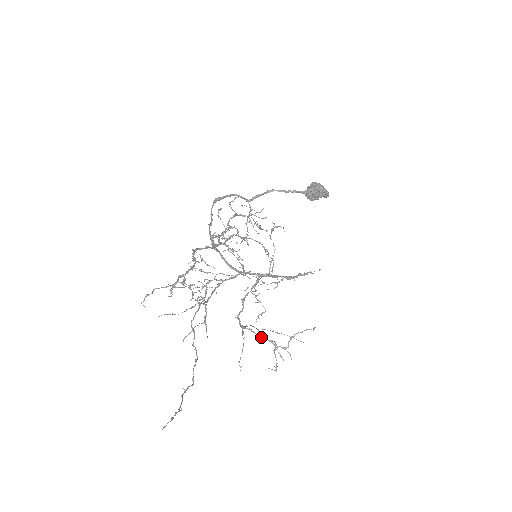
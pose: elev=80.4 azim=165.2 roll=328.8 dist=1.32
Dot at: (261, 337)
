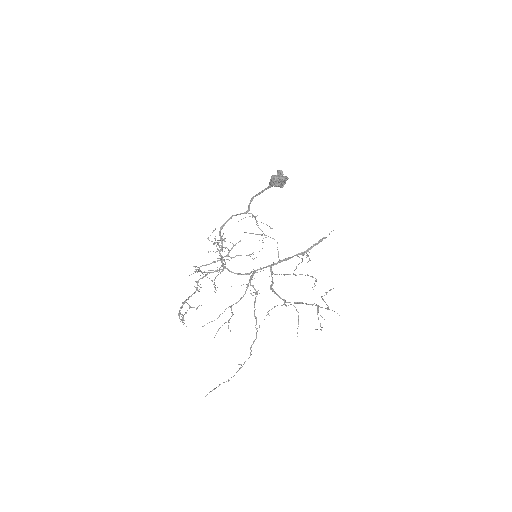
Dot at: (310, 304)
